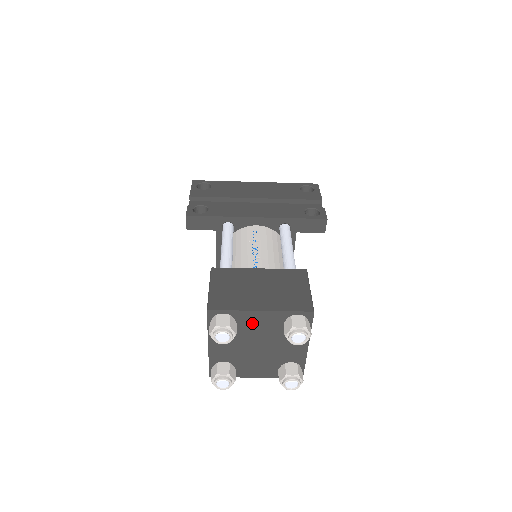
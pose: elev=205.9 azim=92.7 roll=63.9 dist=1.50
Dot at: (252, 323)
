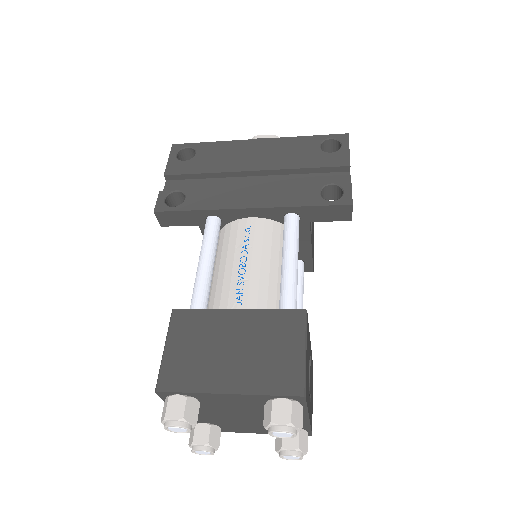
Dot at: (222, 401)
